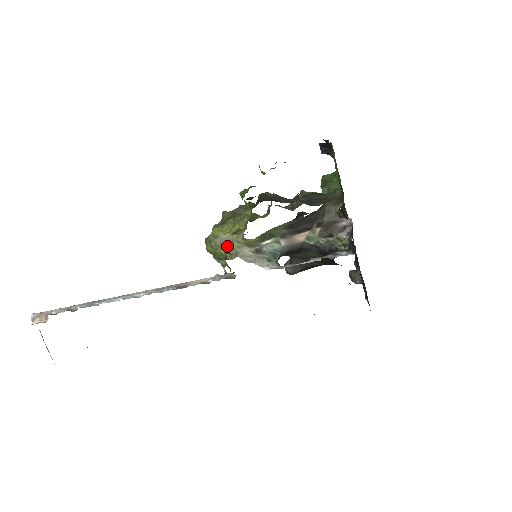
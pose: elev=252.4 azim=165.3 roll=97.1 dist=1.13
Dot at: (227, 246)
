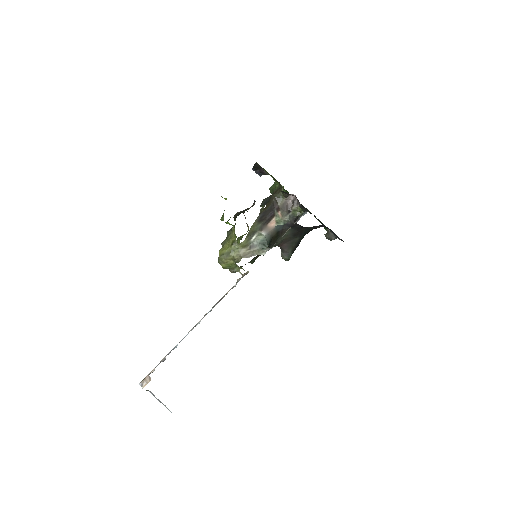
Dot at: (232, 255)
